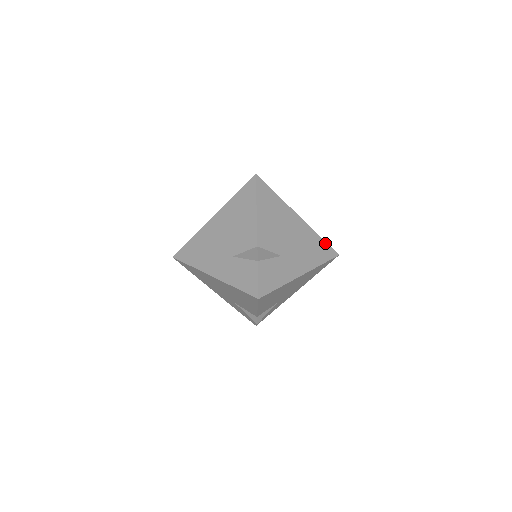
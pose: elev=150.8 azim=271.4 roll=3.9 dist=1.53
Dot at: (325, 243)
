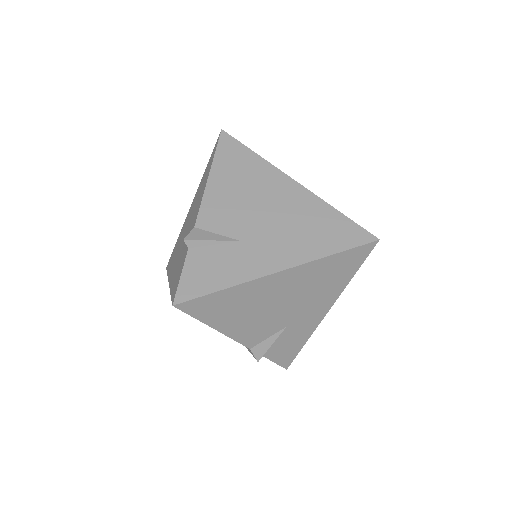
Dot at: occluded
